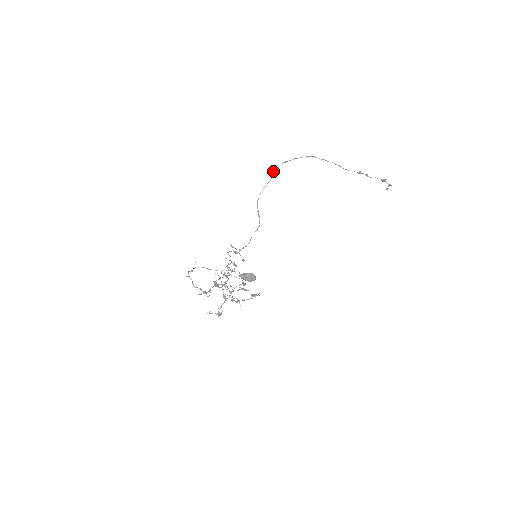
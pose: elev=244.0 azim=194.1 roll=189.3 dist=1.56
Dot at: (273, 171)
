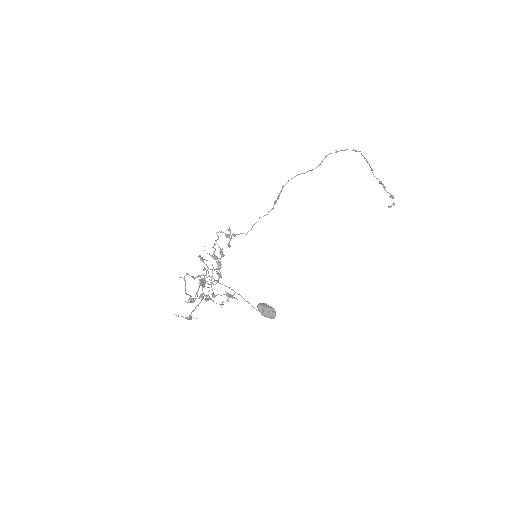
Dot at: (323, 159)
